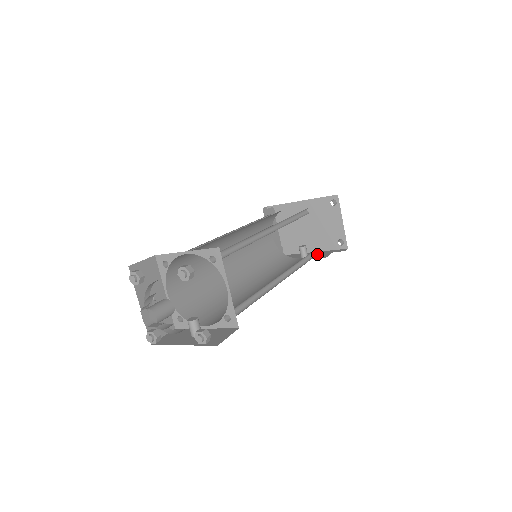
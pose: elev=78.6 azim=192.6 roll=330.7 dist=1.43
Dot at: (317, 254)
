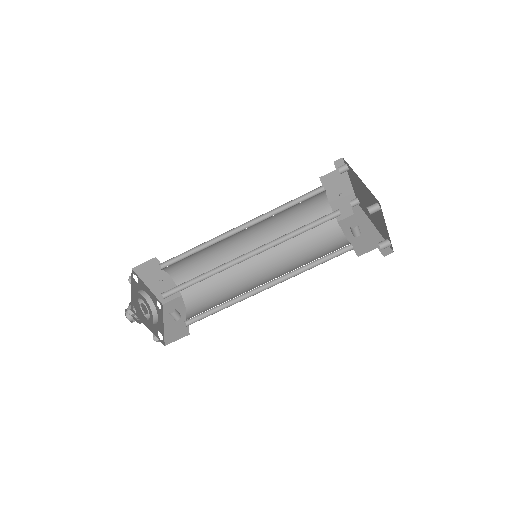
Dot at: (349, 250)
